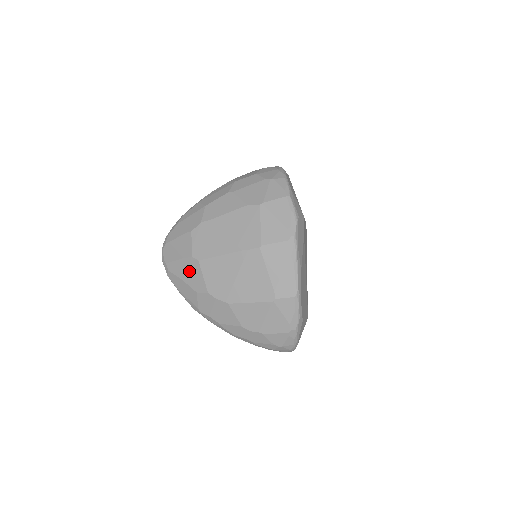
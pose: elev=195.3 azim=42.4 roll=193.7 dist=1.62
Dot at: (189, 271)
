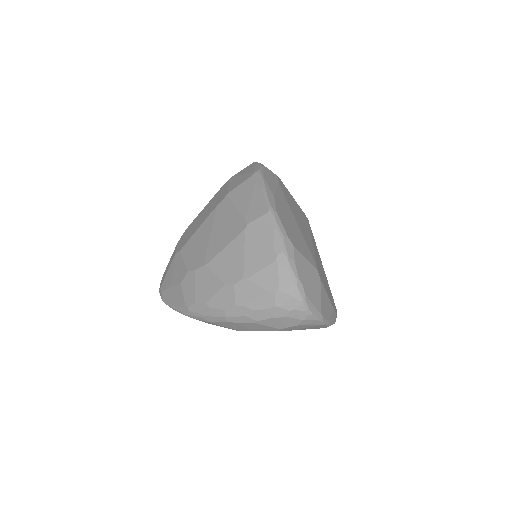
Dot at: (174, 270)
